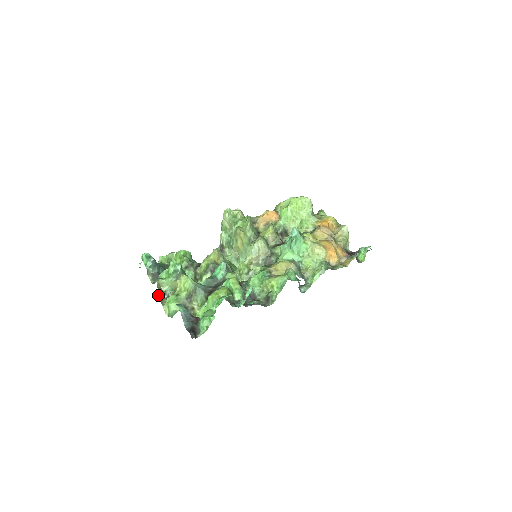
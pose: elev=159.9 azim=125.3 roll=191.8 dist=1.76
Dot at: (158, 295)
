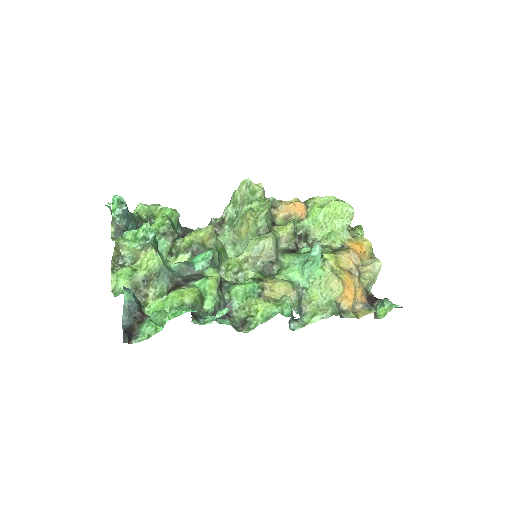
Dot at: (112, 258)
